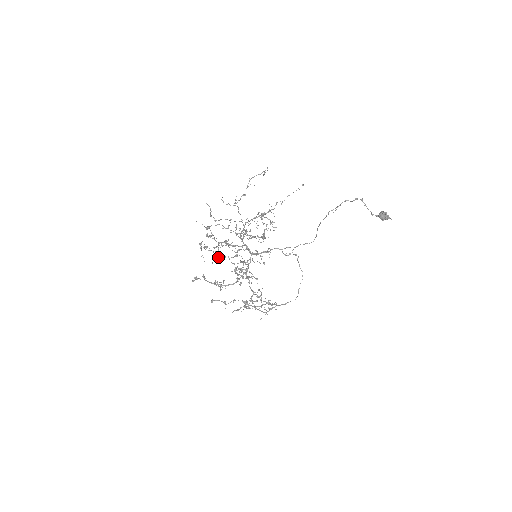
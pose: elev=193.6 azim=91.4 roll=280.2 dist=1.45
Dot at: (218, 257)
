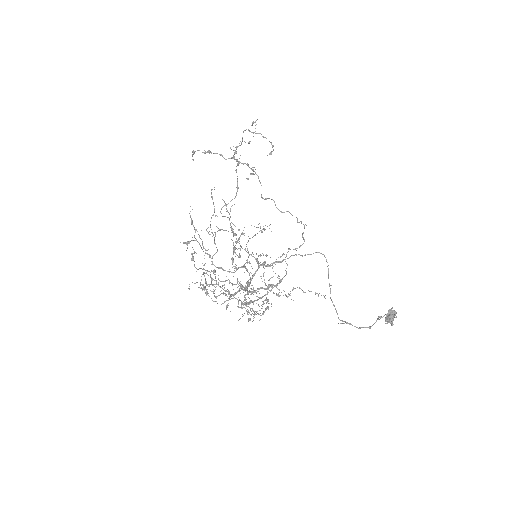
Dot at: (215, 272)
